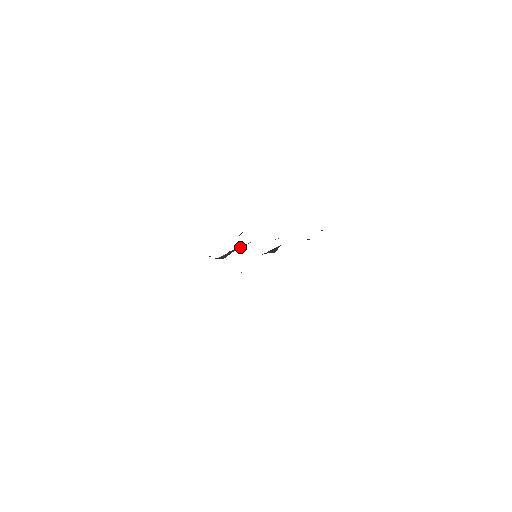
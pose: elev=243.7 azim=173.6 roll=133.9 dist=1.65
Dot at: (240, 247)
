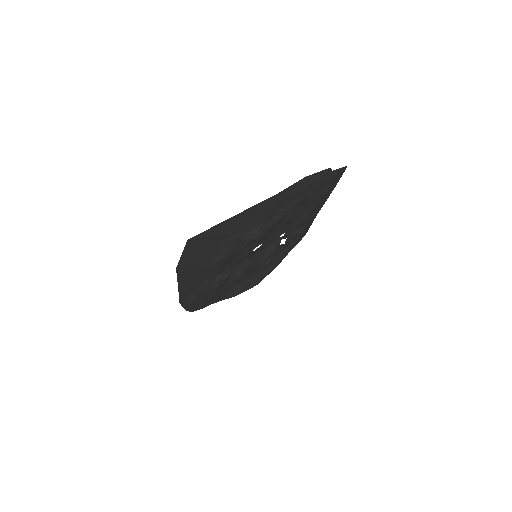
Dot at: occluded
